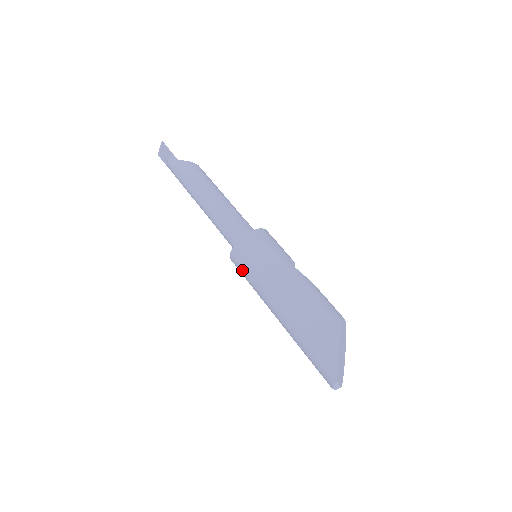
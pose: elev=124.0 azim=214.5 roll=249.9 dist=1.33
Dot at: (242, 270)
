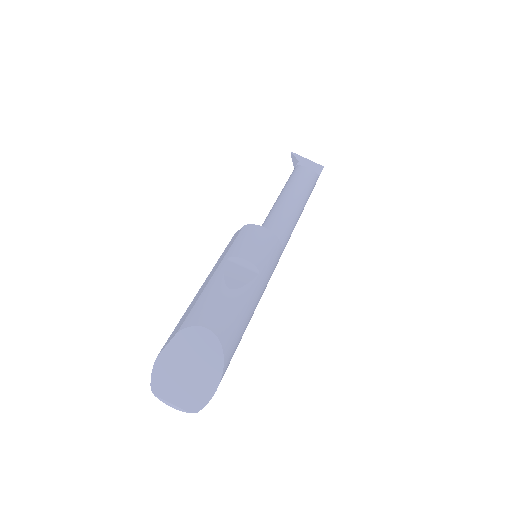
Dot at: occluded
